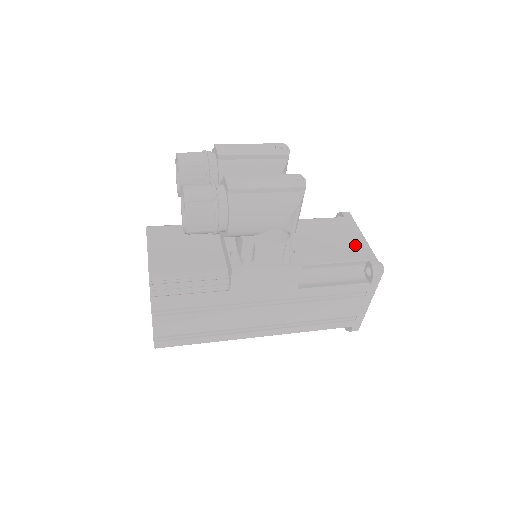
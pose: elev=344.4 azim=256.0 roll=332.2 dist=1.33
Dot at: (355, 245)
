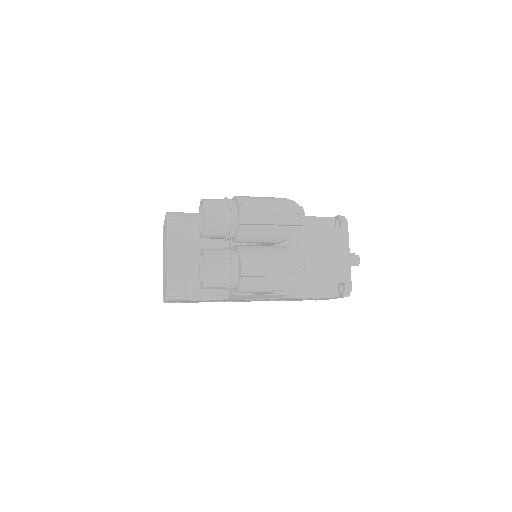
Dot at: (339, 265)
